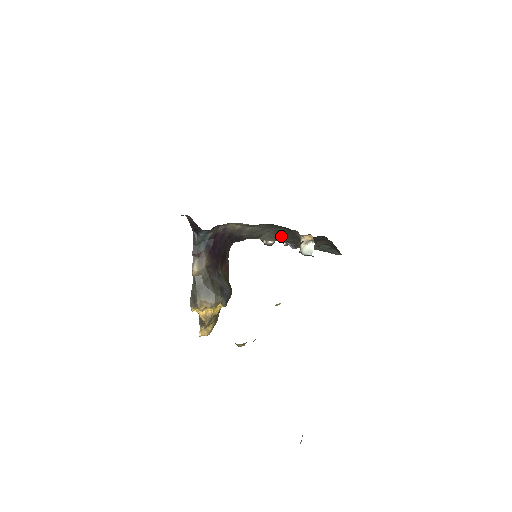
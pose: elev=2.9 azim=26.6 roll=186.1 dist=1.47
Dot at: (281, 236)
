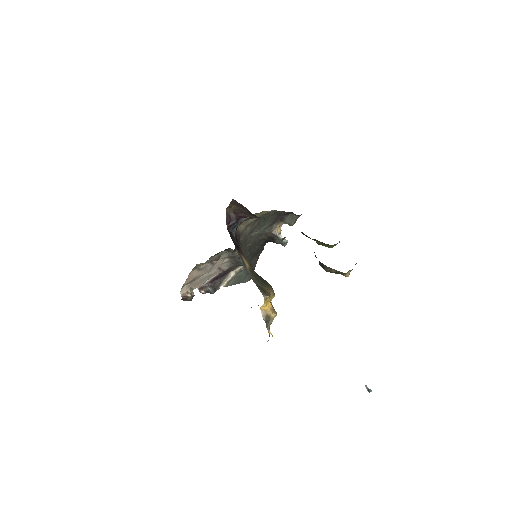
Dot at: occluded
